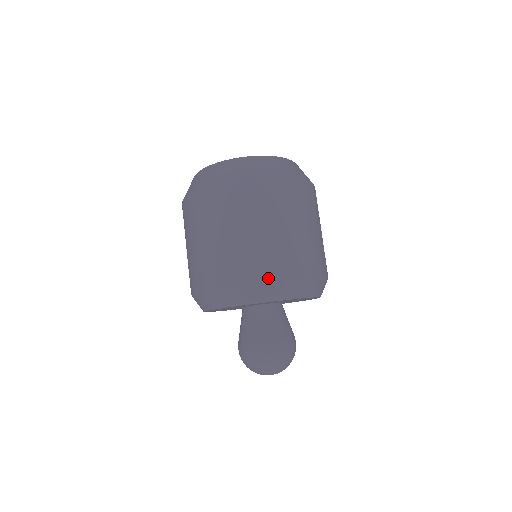
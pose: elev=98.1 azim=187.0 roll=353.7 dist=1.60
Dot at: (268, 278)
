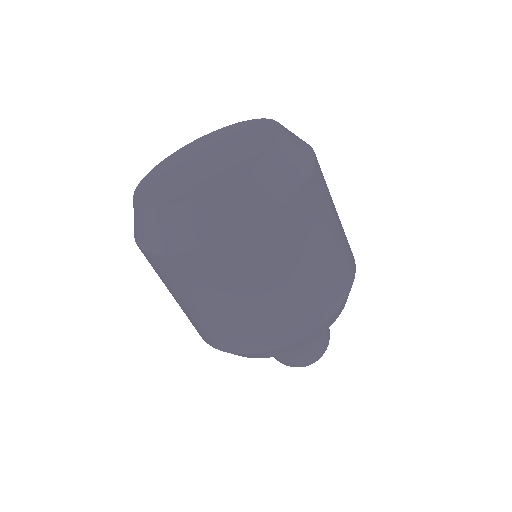
Dot at: (334, 310)
